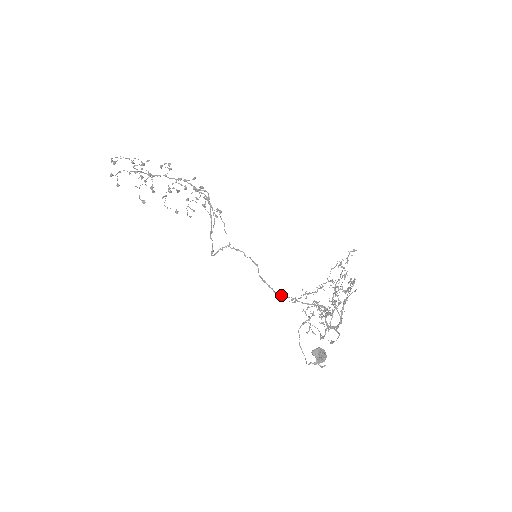
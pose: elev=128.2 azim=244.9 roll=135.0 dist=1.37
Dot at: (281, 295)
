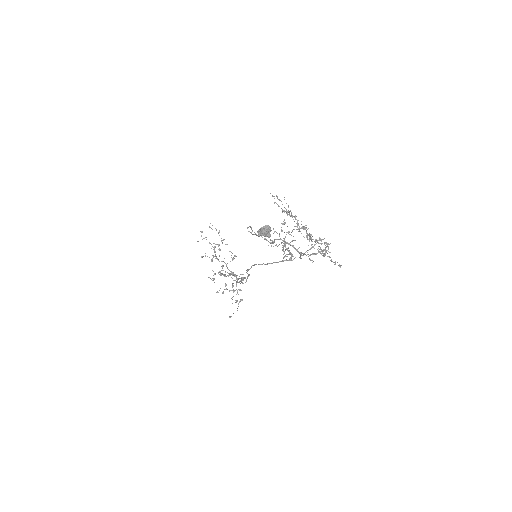
Dot at: (256, 264)
